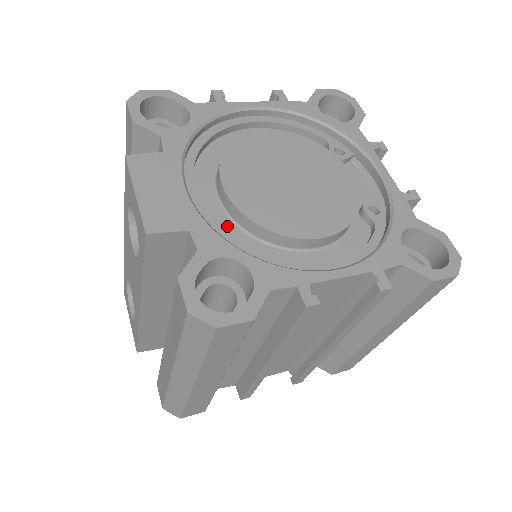
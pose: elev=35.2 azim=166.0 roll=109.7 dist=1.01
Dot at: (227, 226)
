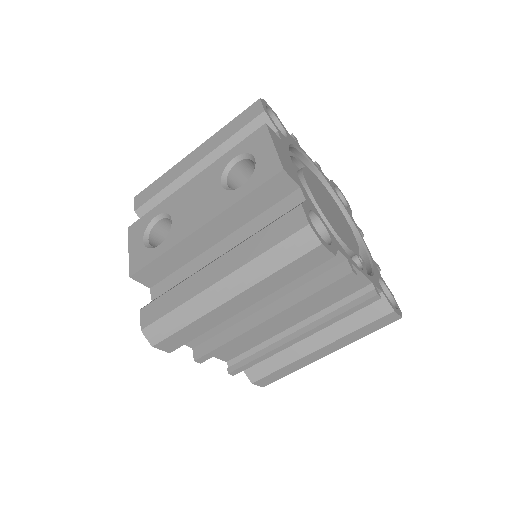
Dot at: occluded
